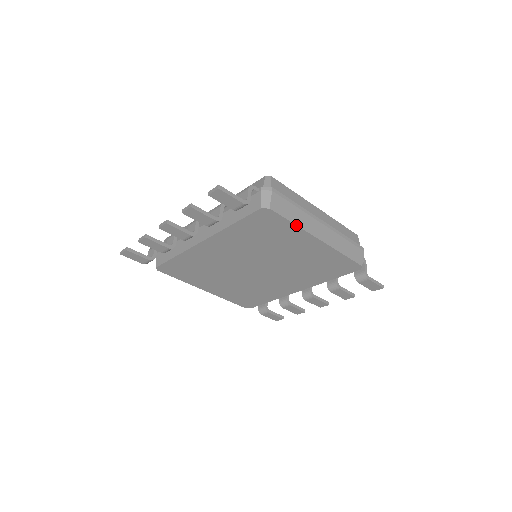
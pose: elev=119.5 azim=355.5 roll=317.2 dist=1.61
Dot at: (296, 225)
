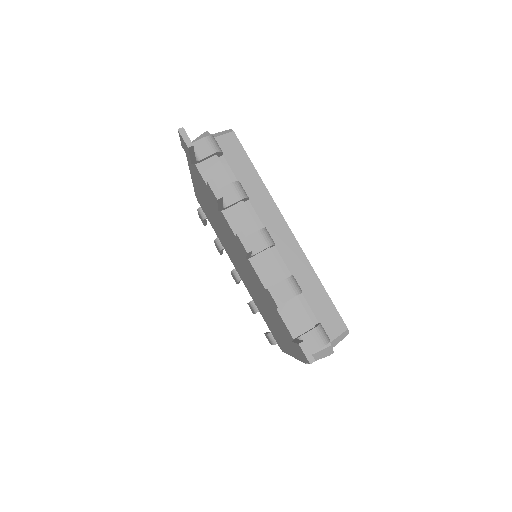
Dot at: (299, 360)
